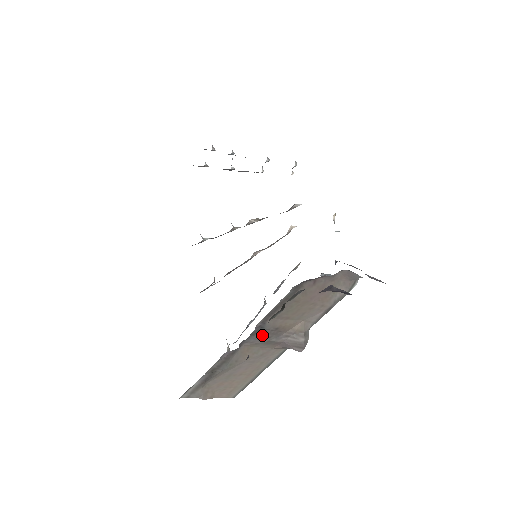
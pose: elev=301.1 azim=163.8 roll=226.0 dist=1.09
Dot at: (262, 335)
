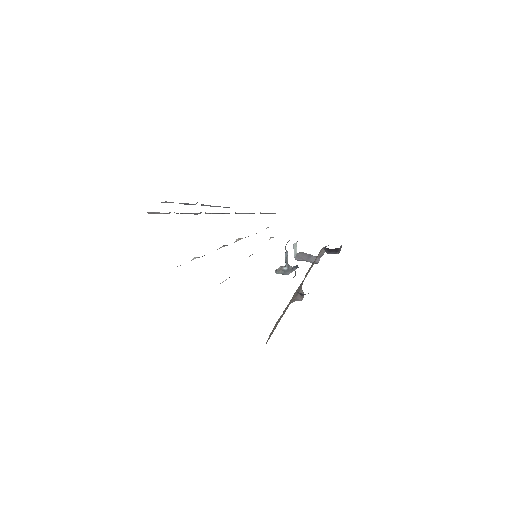
Dot at: (301, 284)
